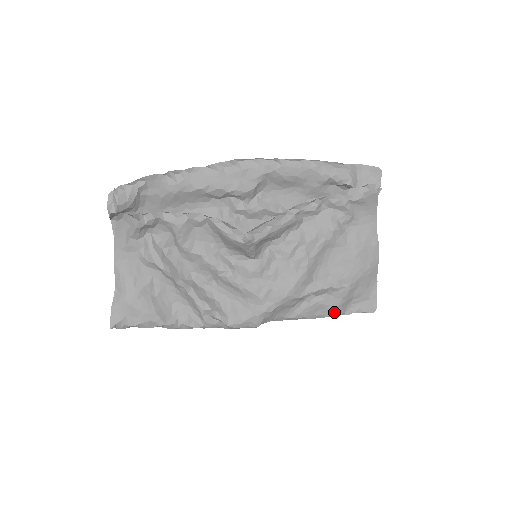
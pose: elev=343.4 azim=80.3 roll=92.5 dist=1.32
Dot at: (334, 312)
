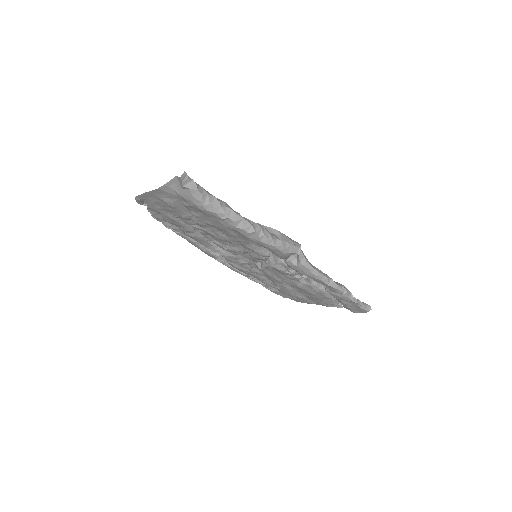
Dot at: occluded
